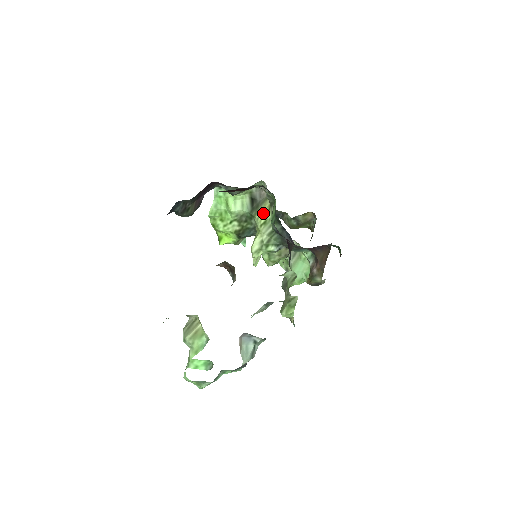
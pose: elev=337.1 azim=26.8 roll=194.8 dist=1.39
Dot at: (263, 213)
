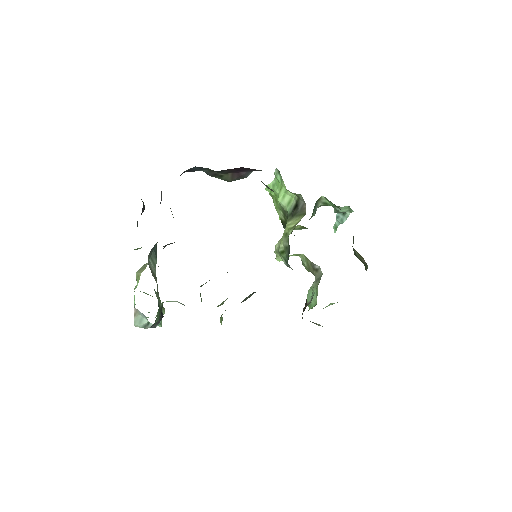
Dot at: (291, 225)
